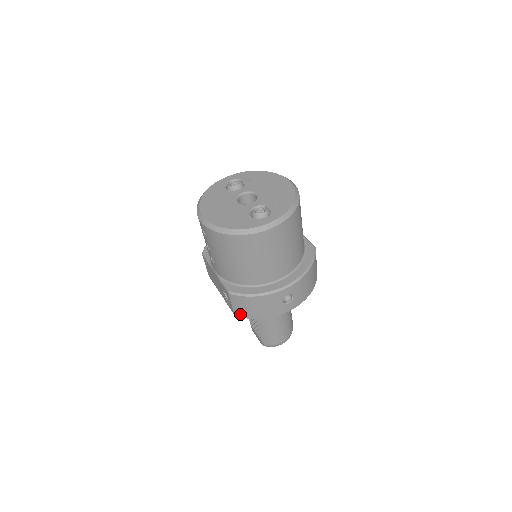
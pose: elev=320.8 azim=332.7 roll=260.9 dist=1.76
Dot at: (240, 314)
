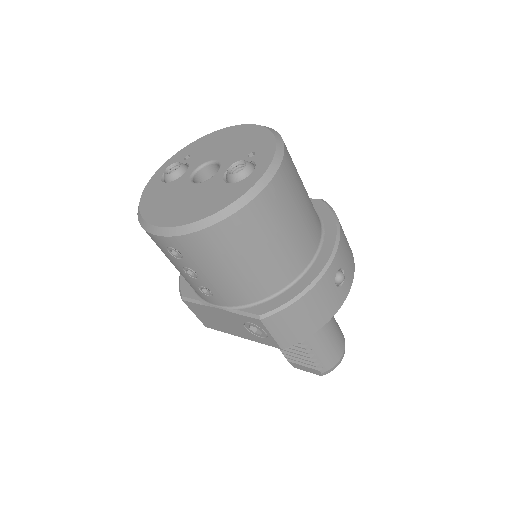
Dot at: (289, 341)
